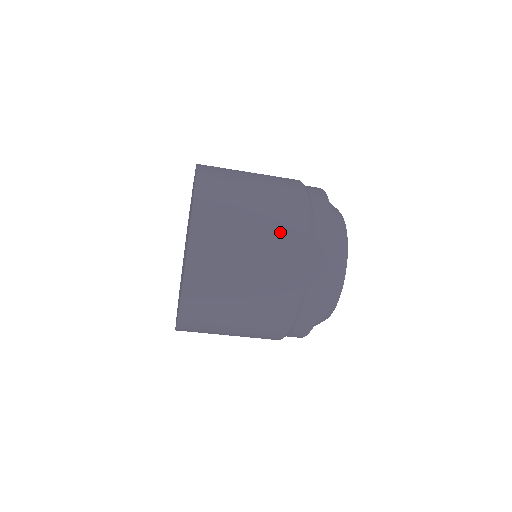
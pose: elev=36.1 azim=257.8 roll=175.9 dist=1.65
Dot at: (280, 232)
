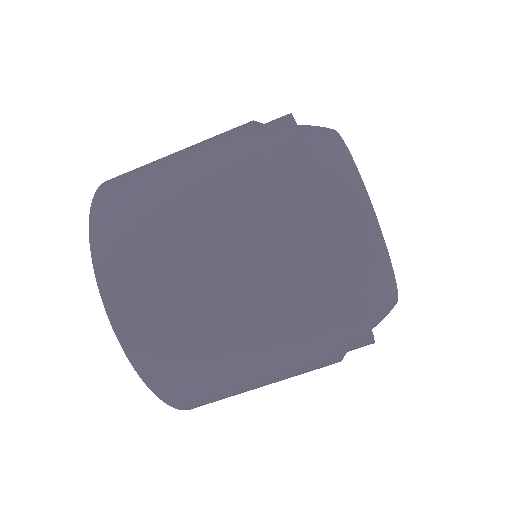
Dot at: (211, 151)
